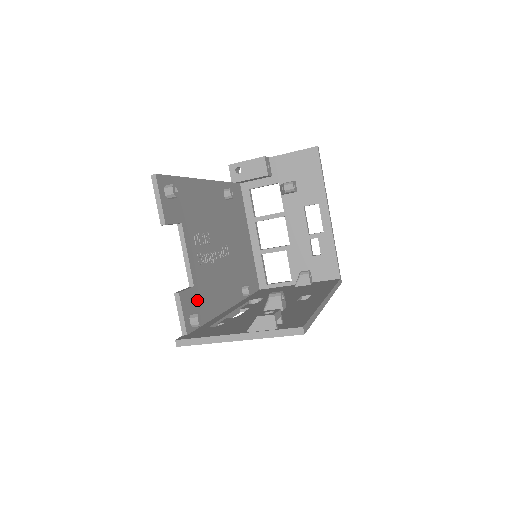
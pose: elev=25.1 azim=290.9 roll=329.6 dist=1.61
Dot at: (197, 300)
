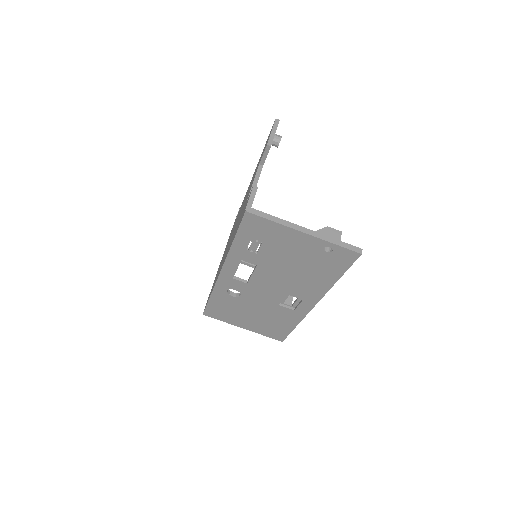
Dot at: occluded
